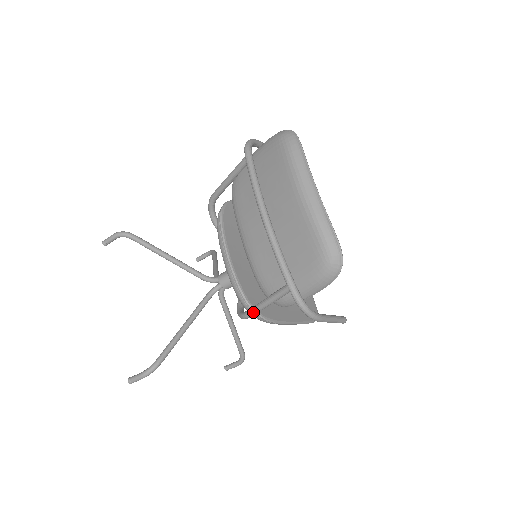
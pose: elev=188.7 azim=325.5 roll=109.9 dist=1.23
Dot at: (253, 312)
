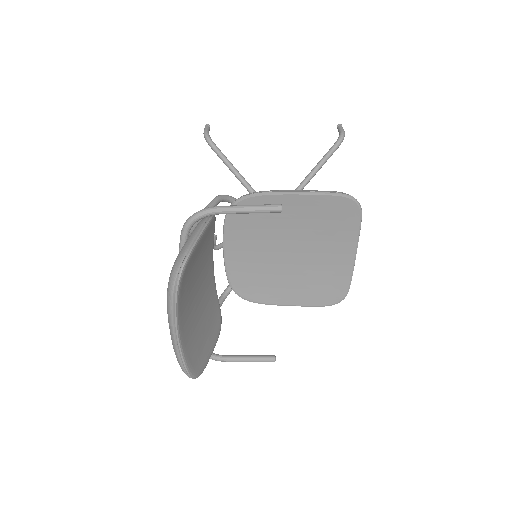
Dot at: occluded
